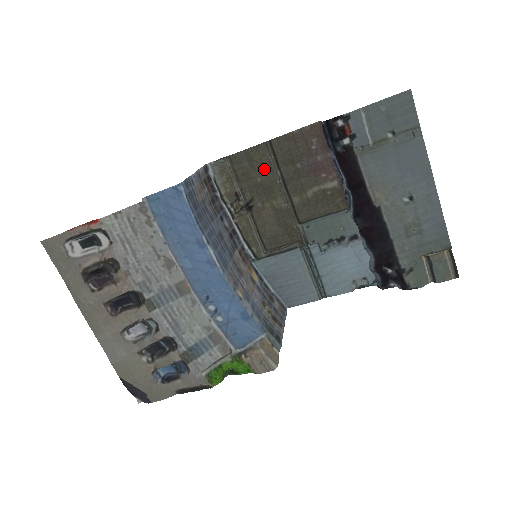
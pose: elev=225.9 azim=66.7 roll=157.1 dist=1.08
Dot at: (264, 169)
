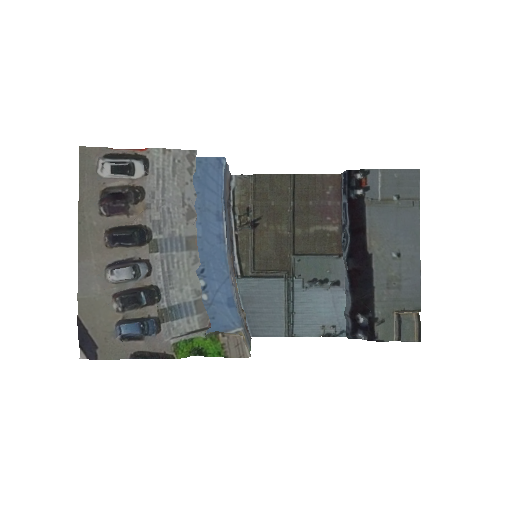
Dot at: (281, 196)
